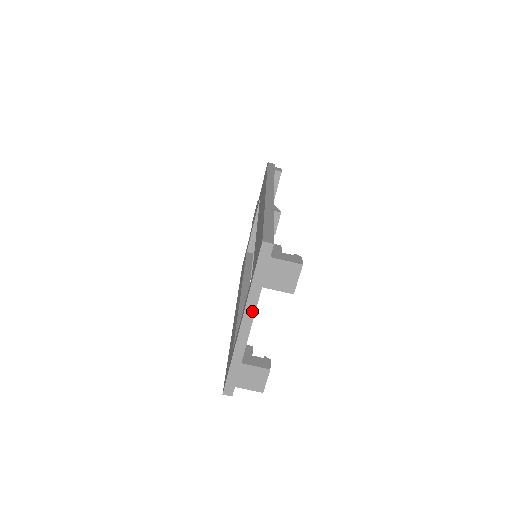
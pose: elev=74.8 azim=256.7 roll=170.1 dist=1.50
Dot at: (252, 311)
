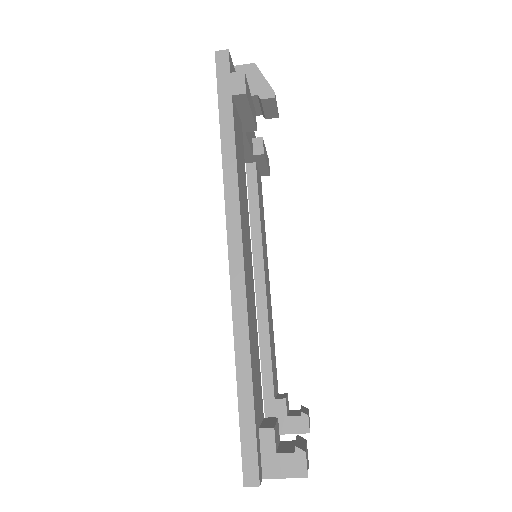
Dot at: occluded
